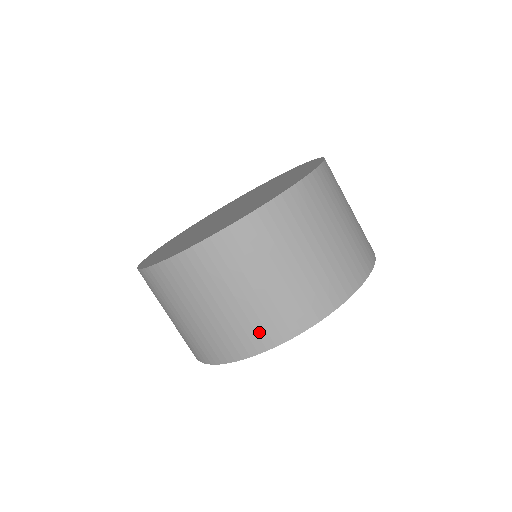
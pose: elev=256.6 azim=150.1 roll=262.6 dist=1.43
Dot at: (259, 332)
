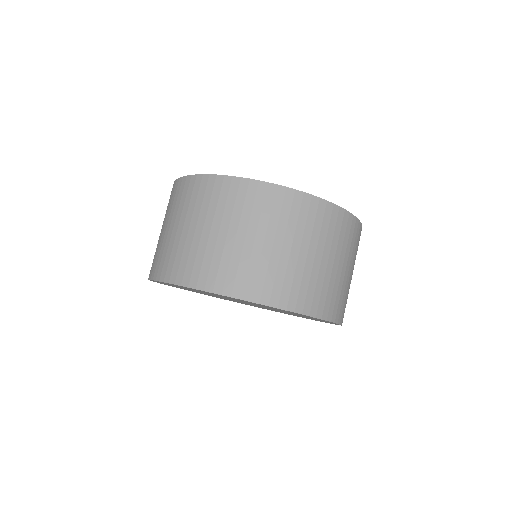
Dot at: (156, 262)
